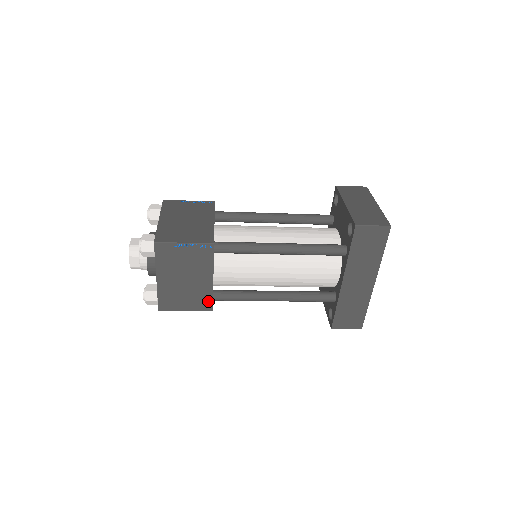
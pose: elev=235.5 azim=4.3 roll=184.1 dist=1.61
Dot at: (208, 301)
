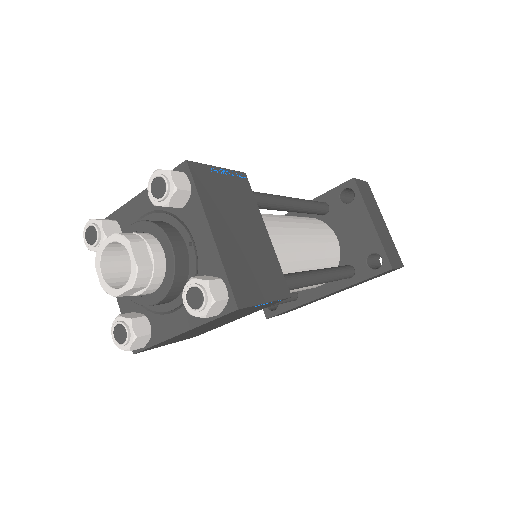
Dot at: (204, 332)
